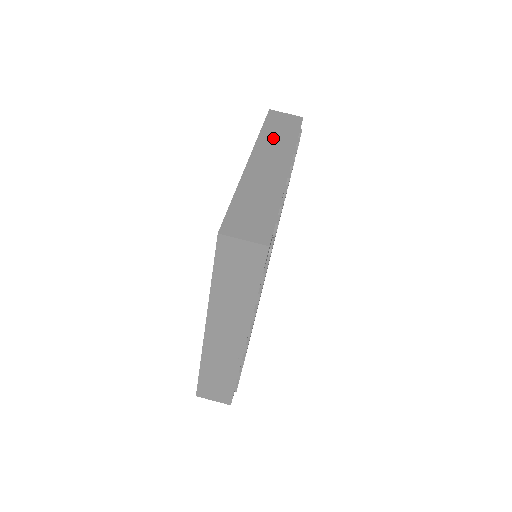
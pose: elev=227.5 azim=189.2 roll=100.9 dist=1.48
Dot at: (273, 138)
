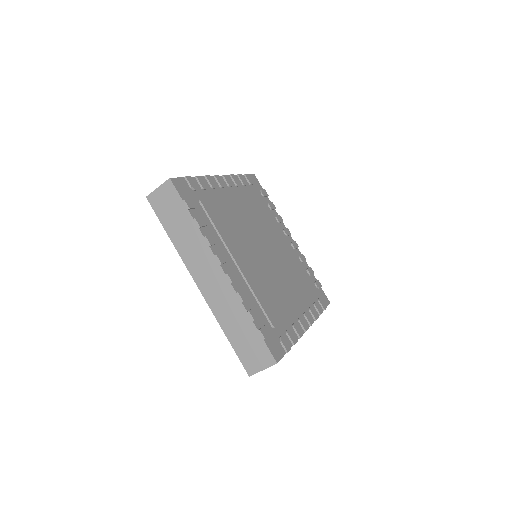
Dot at: (184, 241)
